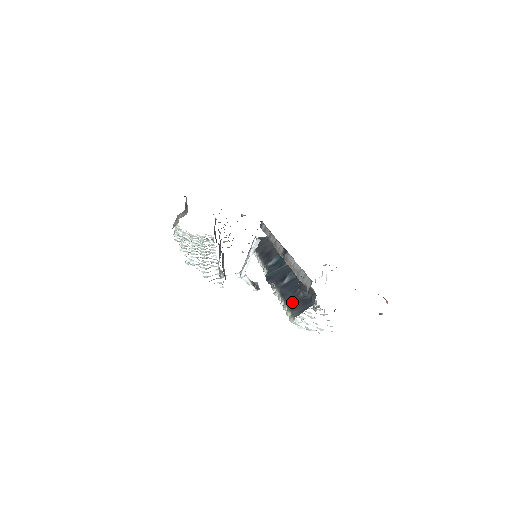
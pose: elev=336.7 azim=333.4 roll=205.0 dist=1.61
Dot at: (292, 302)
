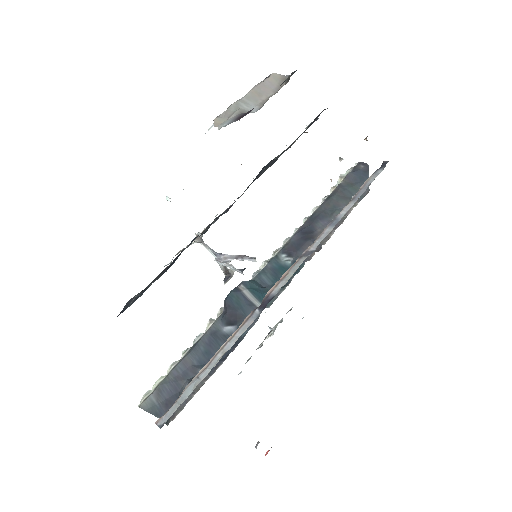
Dot at: (174, 378)
